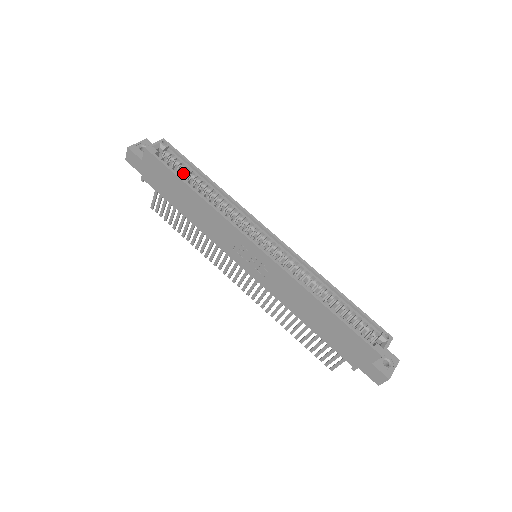
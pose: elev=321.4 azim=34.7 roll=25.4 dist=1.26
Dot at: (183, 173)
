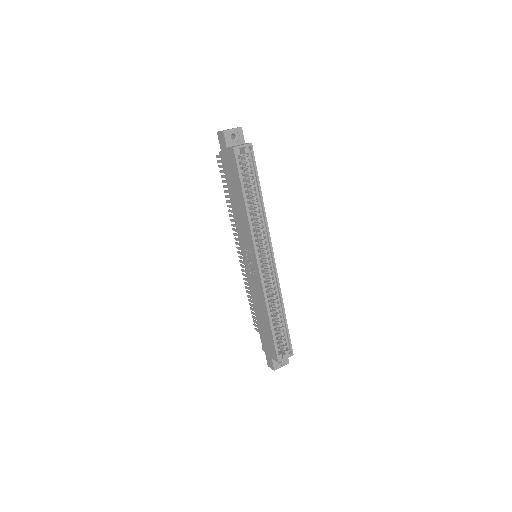
Dot at: occluded
